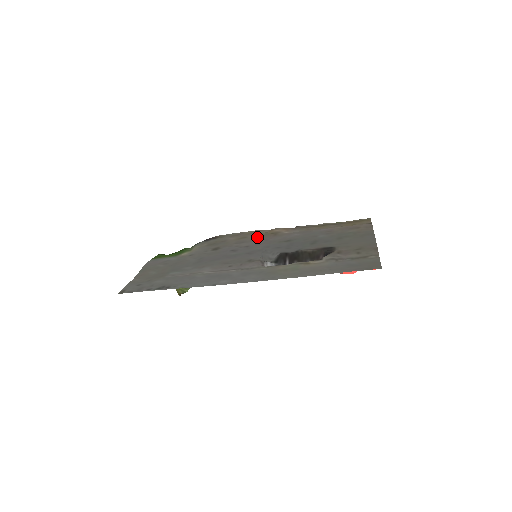
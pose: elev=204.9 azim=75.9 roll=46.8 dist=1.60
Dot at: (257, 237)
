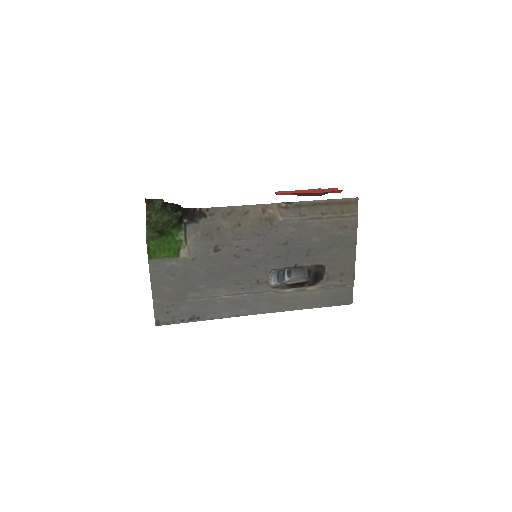
Dot at: (254, 228)
